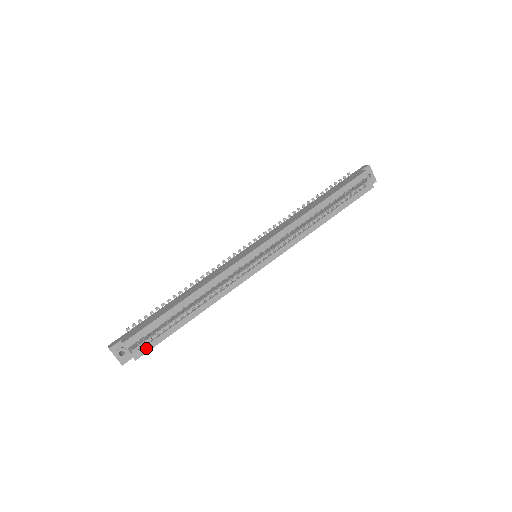
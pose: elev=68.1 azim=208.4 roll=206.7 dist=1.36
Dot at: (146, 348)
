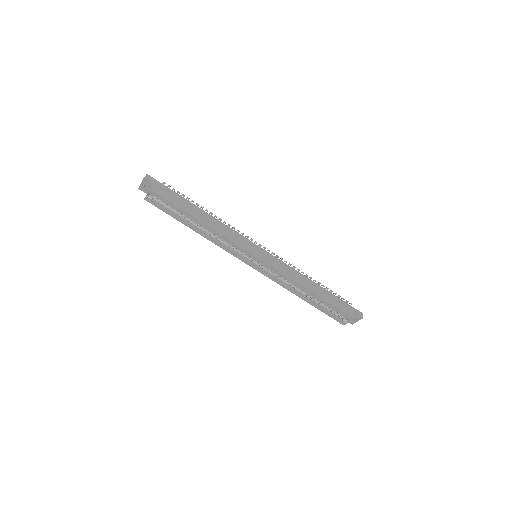
Dot at: (155, 204)
